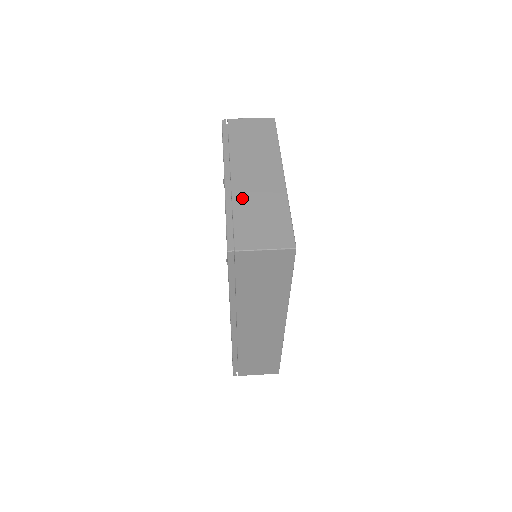
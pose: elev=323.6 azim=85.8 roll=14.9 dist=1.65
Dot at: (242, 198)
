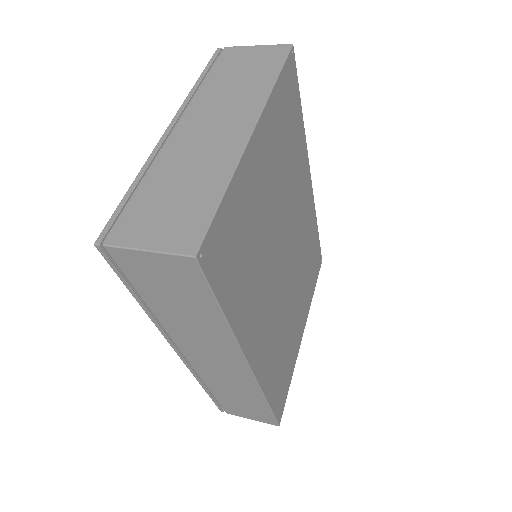
Dot at: (168, 162)
